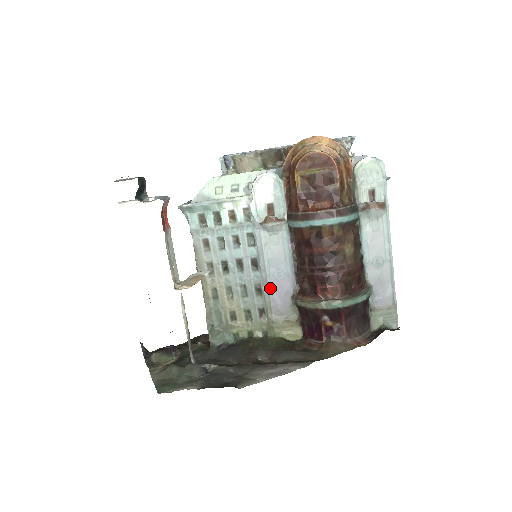
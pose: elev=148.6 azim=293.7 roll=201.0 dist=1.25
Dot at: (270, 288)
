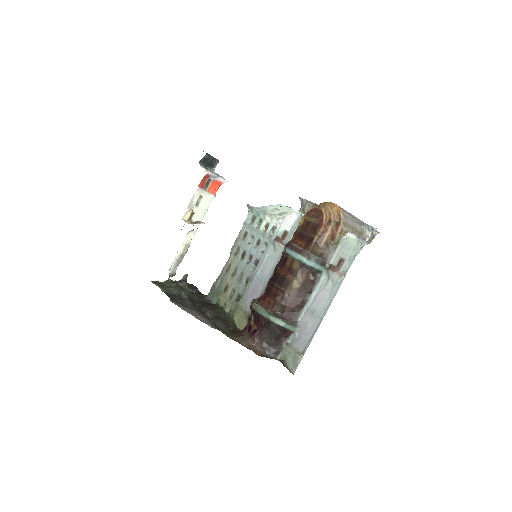
Dot at: (252, 284)
